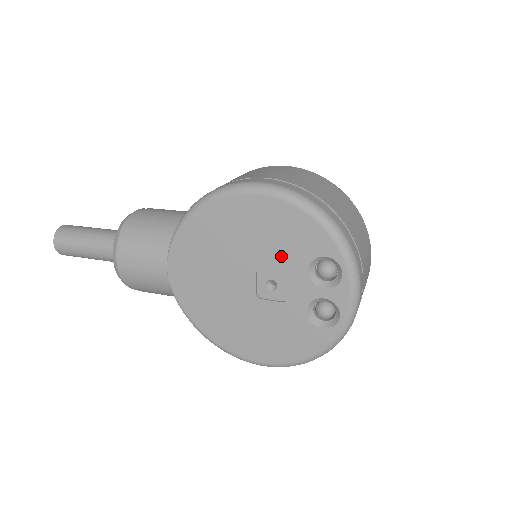
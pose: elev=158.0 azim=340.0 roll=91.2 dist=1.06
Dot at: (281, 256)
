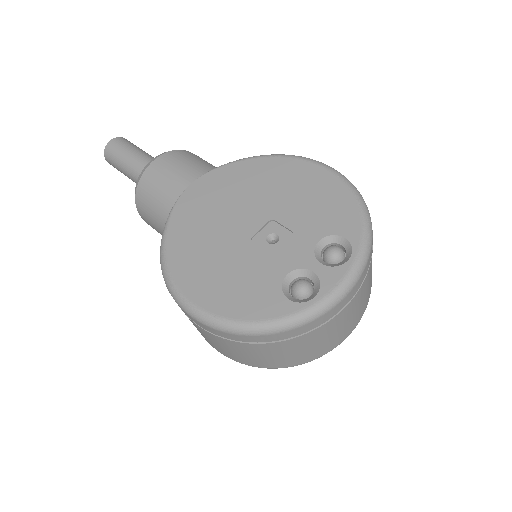
Dot at: (304, 219)
